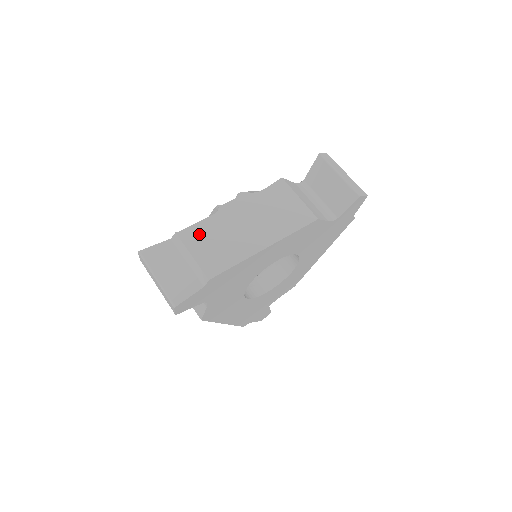
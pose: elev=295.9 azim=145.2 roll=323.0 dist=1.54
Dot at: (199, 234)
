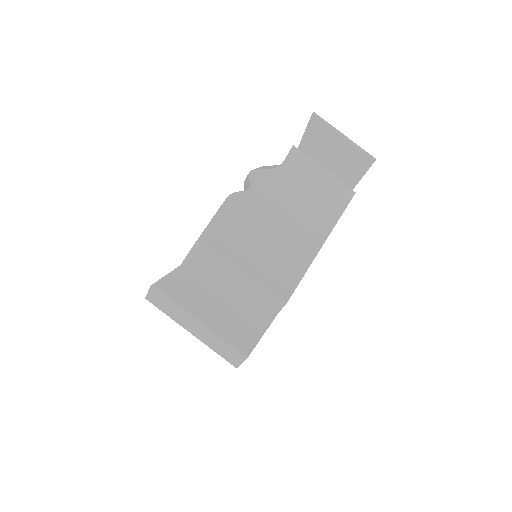
Dot at: (240, 238)
